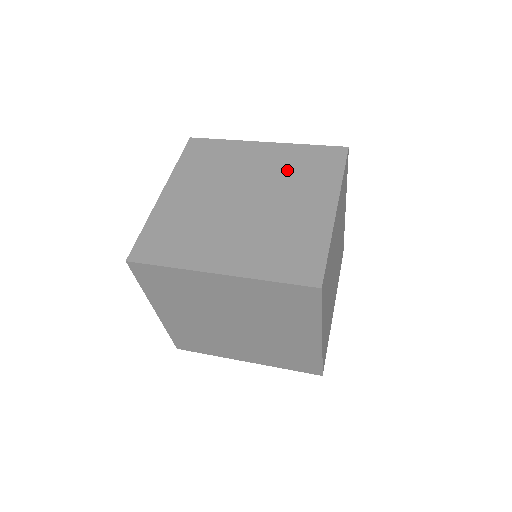
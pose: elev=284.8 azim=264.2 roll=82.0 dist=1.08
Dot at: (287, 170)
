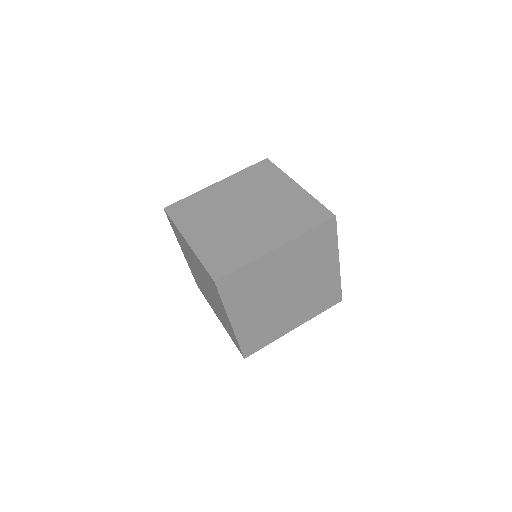
Dot at: occluded
